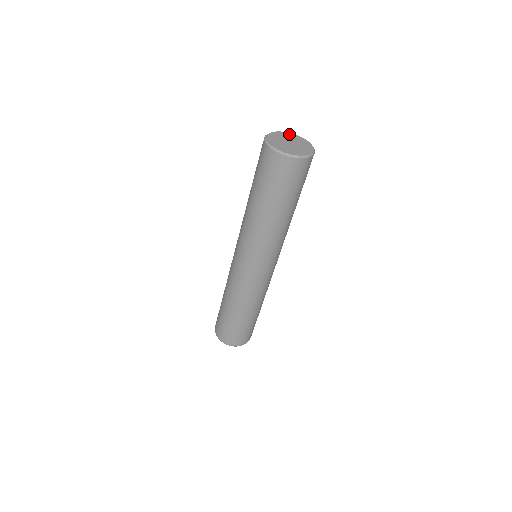
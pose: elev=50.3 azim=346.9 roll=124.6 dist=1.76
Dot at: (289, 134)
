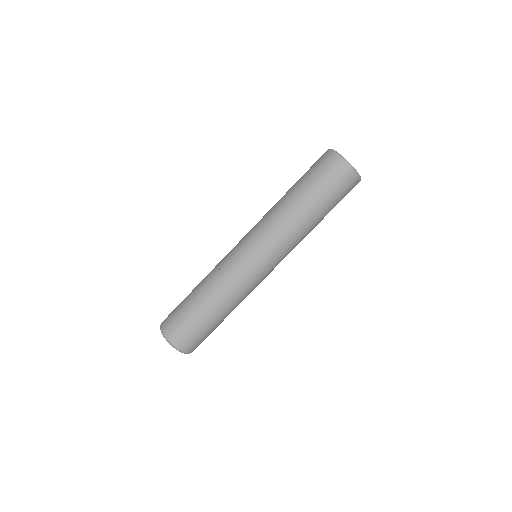
Dot at: occluded
